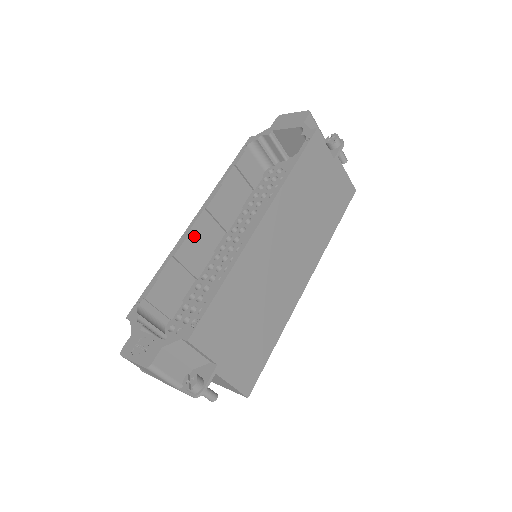
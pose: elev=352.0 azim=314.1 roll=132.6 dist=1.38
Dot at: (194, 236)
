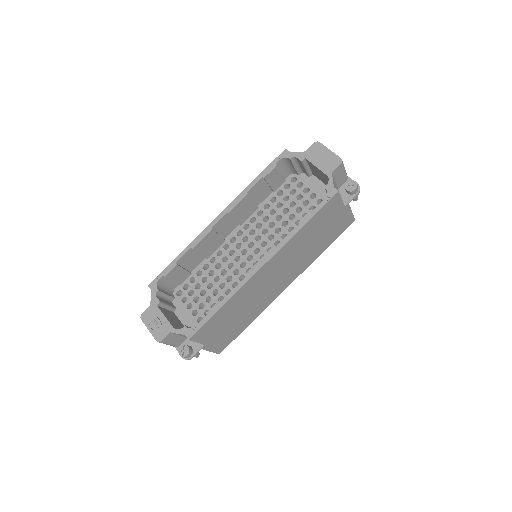
Dot at: (213, 233)
